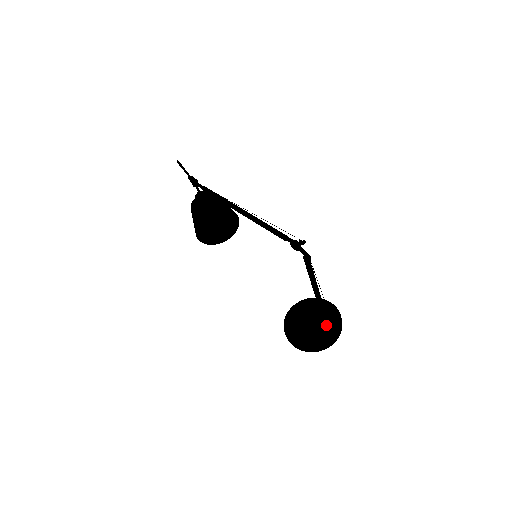
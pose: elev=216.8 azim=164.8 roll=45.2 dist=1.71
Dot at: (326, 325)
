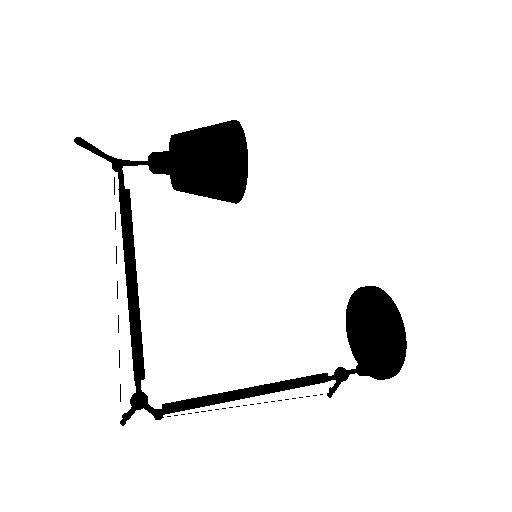
Dot at: (336, 376)
